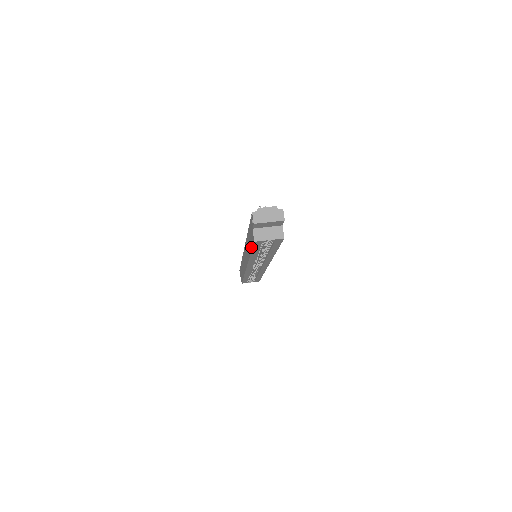
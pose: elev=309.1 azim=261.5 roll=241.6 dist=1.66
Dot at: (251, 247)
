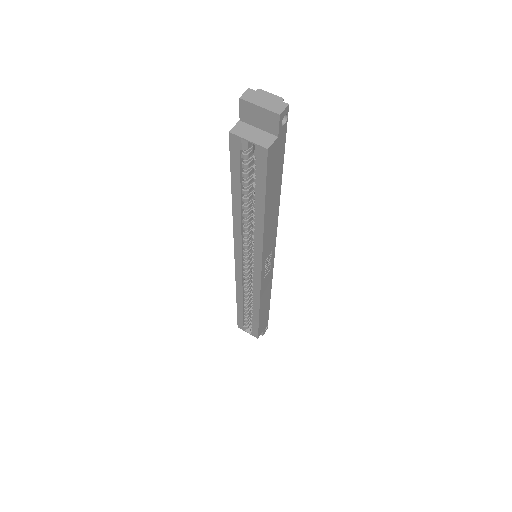
Dot at: (232, 170)
